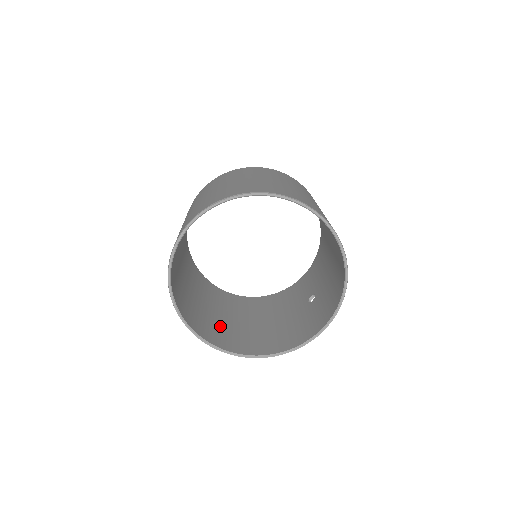
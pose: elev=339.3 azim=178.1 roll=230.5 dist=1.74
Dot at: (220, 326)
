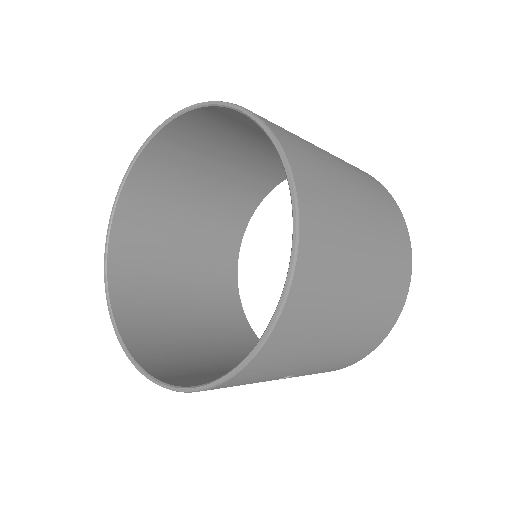
Dot at: (162, 312)
